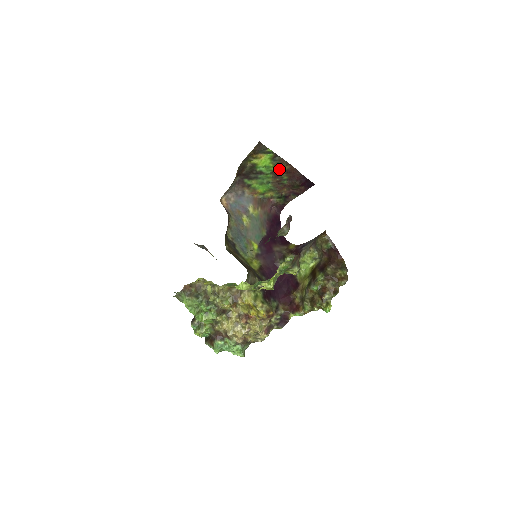
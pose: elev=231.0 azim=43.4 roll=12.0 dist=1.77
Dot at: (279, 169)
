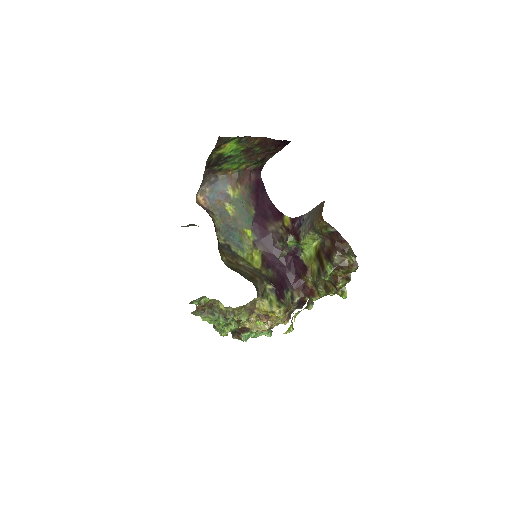
Dot at: (249, 146)
